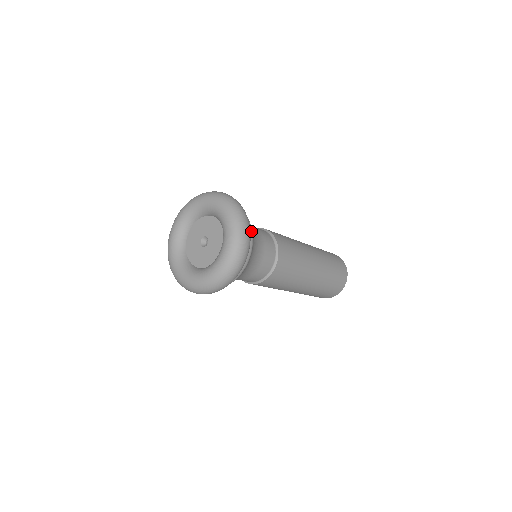
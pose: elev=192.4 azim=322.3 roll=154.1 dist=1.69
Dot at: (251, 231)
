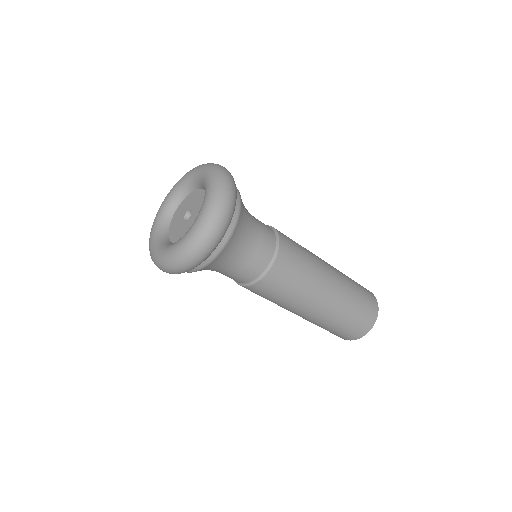
Dot at: occluded
